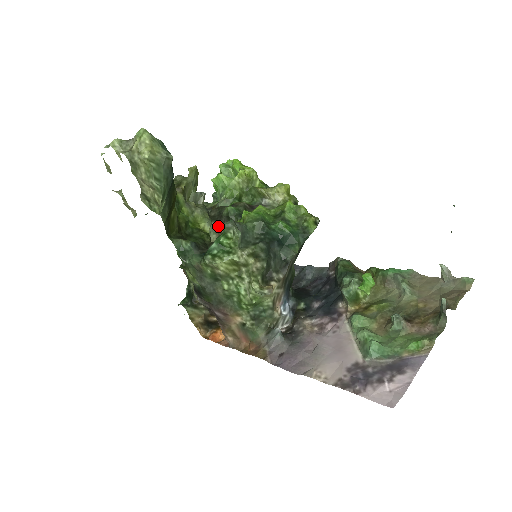
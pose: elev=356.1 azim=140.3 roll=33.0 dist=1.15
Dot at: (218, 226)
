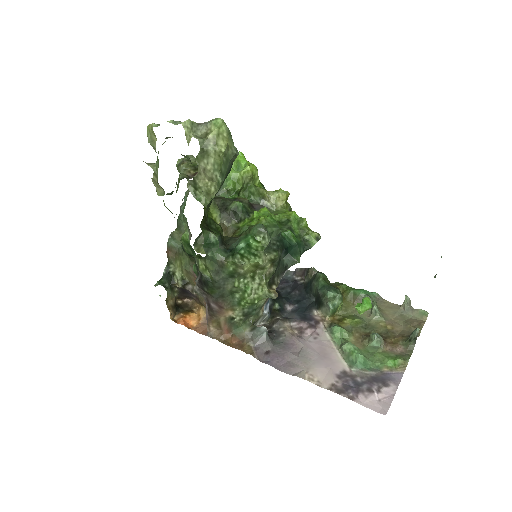
Dot at: (221, 217)
